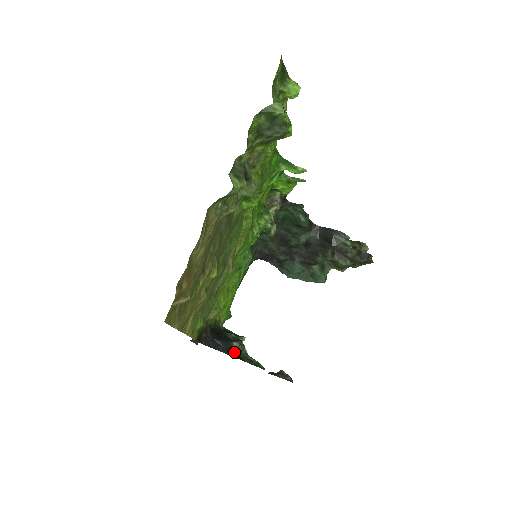
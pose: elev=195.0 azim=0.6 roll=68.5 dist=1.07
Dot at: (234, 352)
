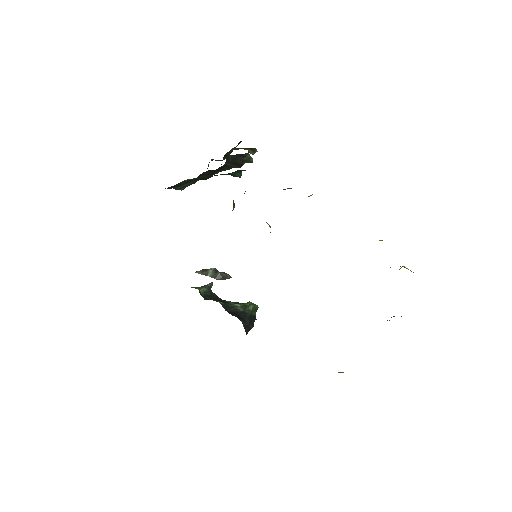
Dot at: (252, 318)
